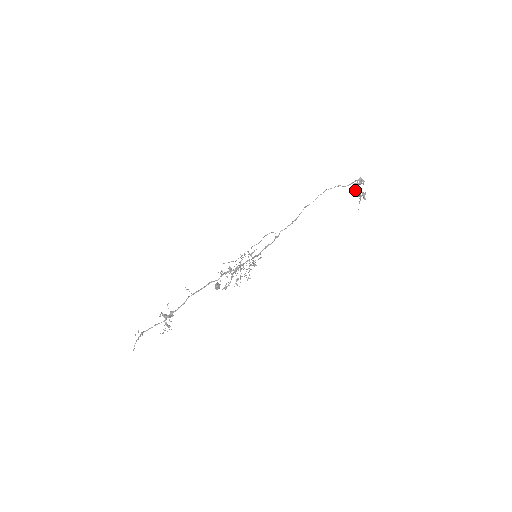
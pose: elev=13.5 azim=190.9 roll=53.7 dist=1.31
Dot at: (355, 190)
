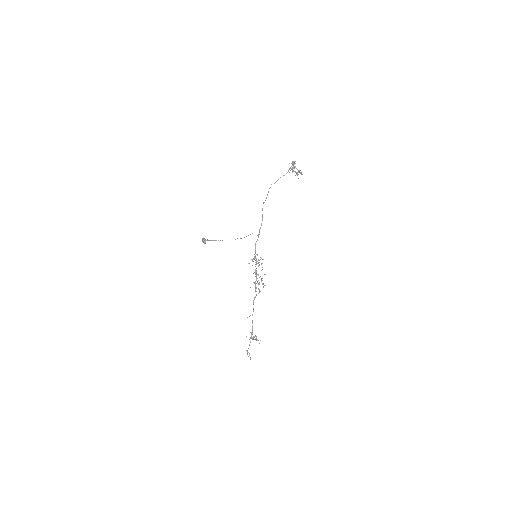
Dot at: (292, 172)
